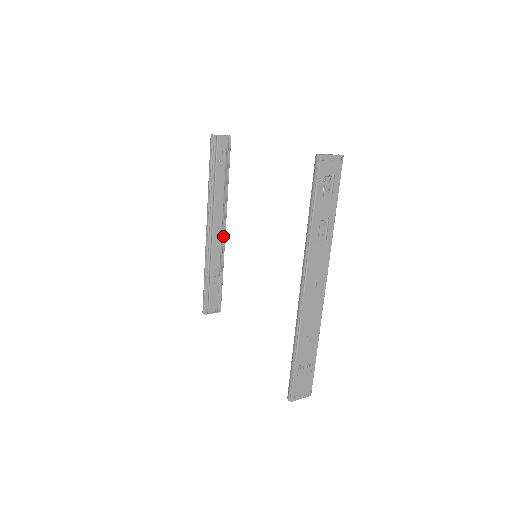
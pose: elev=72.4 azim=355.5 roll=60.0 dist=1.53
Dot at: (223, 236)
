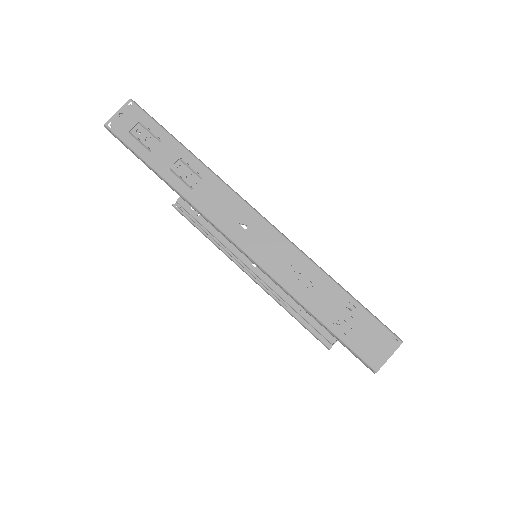
Dot at: occluded
